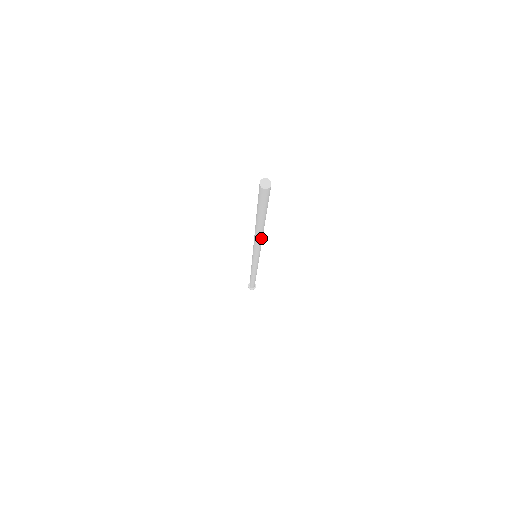
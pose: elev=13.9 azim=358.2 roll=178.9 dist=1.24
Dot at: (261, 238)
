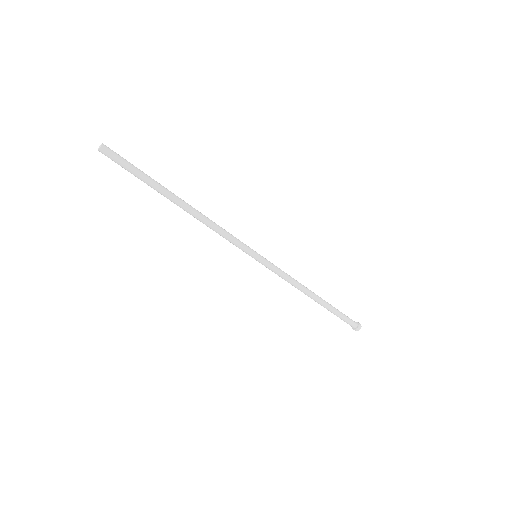
Dot at: (202, 220)
